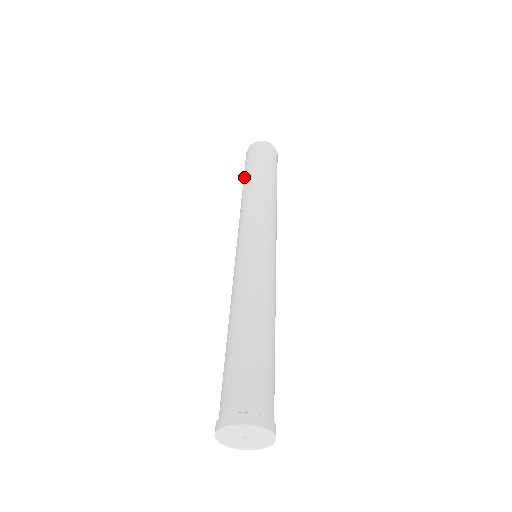
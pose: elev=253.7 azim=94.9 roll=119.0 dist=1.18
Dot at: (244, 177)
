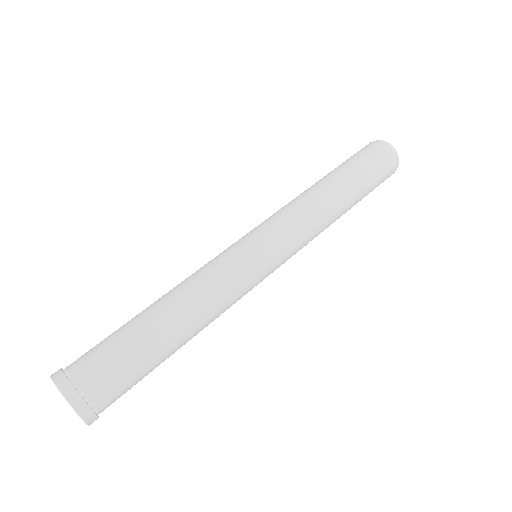
Dot at: occluded
